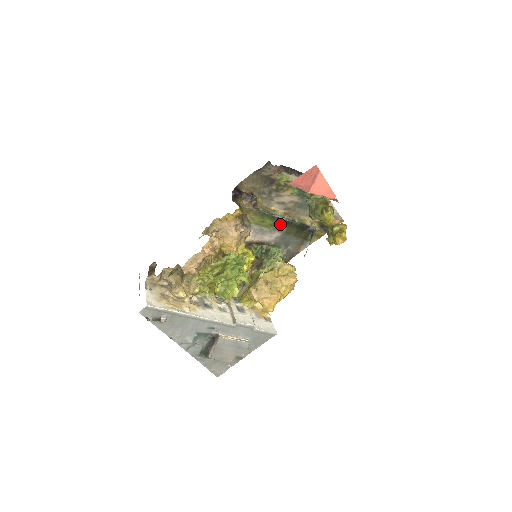
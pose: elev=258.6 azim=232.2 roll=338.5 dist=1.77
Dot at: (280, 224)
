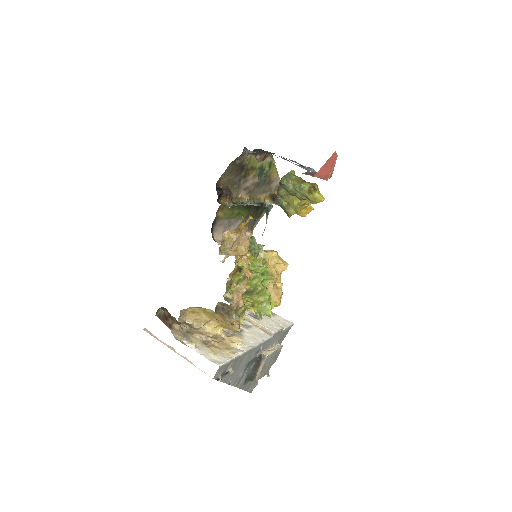
Dot at: (244, 210)
